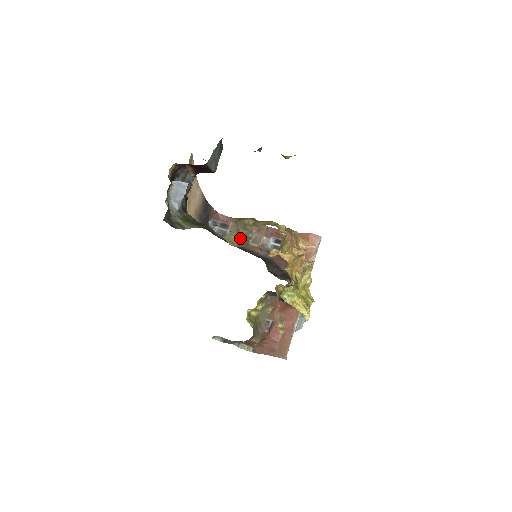
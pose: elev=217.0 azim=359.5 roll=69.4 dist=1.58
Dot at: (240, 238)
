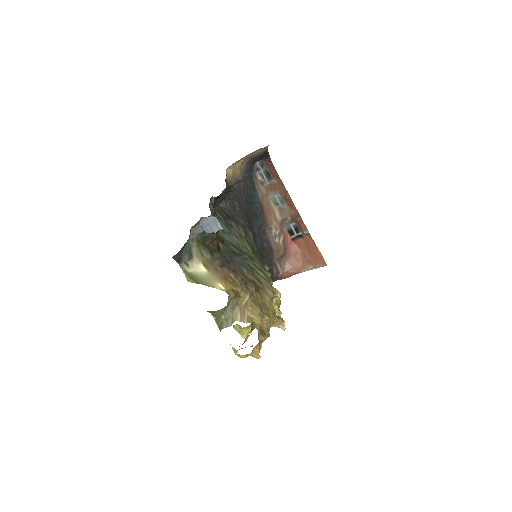
Dot at: (222, 315)
